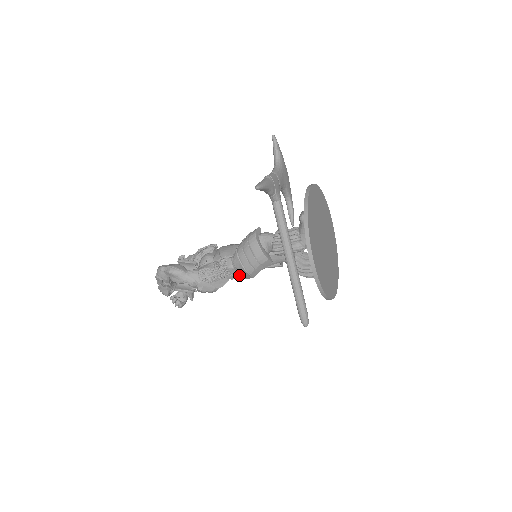
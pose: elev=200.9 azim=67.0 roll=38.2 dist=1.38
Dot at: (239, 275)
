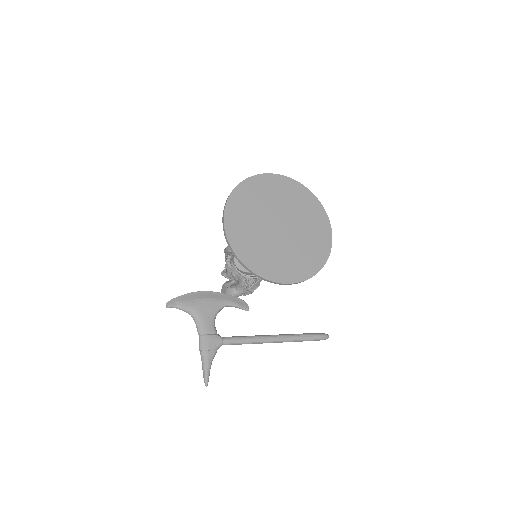
Dot at: occluded
